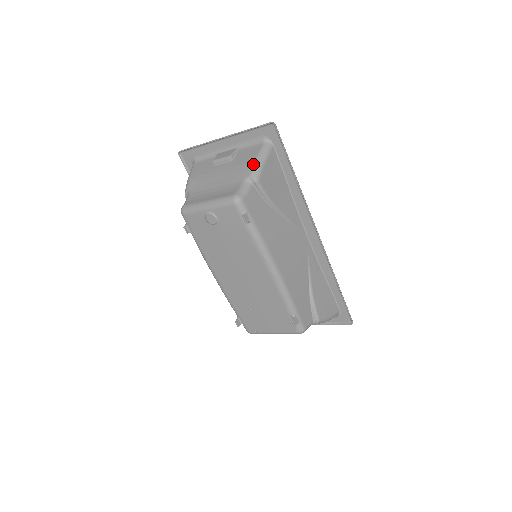
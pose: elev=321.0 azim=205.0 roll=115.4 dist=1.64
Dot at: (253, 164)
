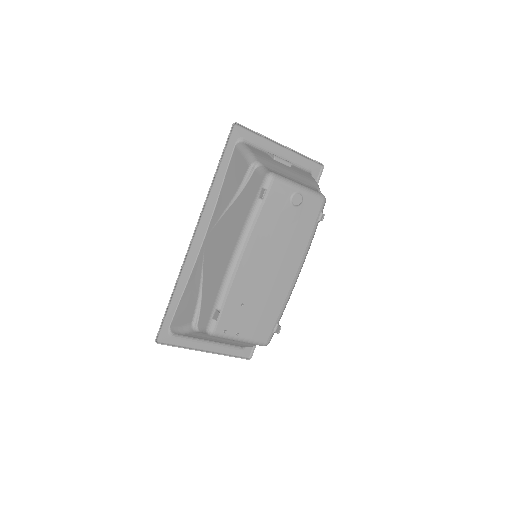
Dot at: (316, 182)
